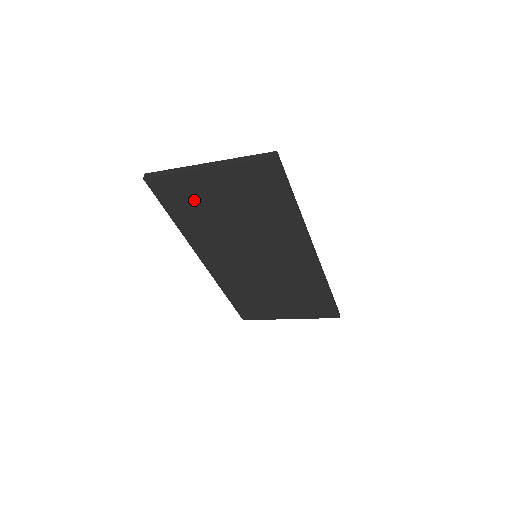
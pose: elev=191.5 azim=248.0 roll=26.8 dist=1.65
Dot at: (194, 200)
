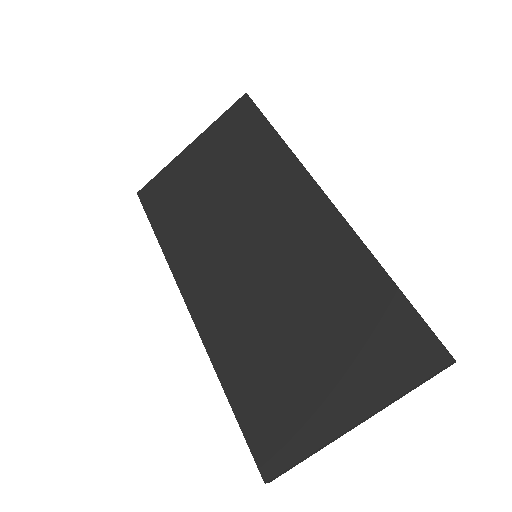
Dot at: (179, 193)
